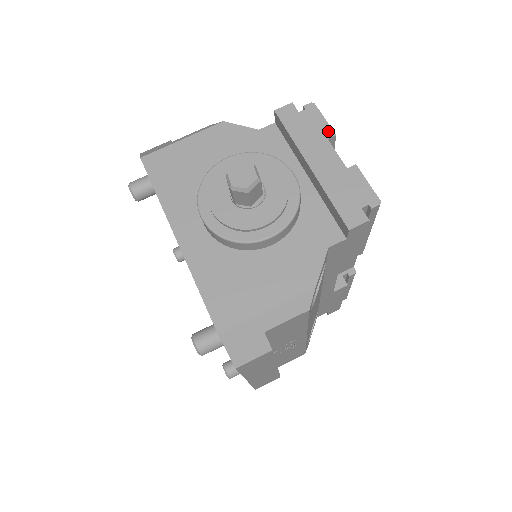
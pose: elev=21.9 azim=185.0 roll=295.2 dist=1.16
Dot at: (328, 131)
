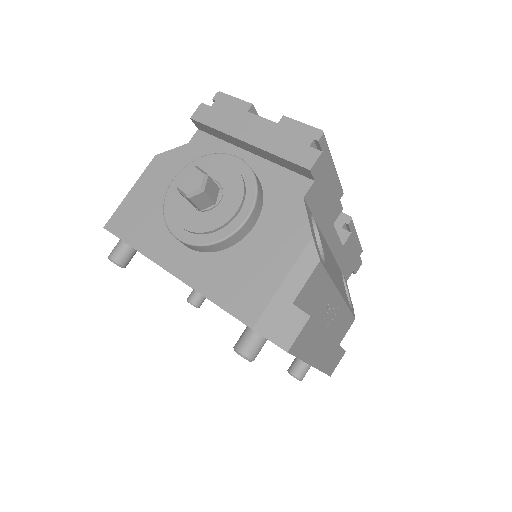
Dot at: (244, 105)
